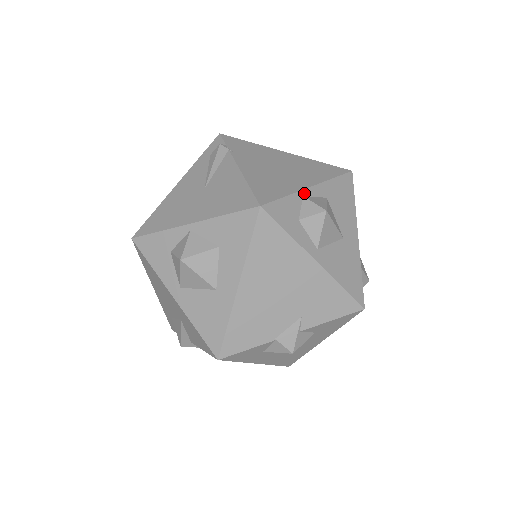
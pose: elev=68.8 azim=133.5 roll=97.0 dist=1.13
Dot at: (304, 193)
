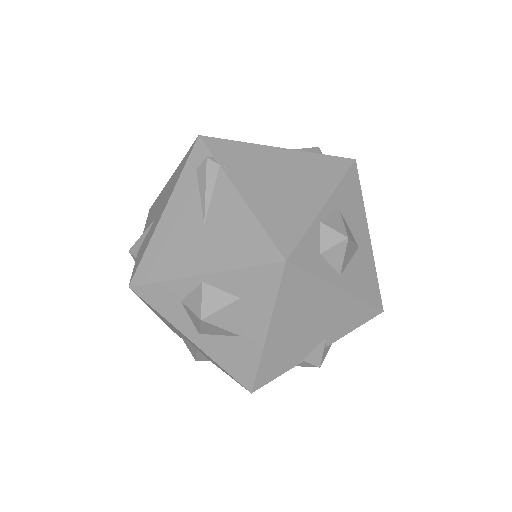
Dot at: (320, 217)
